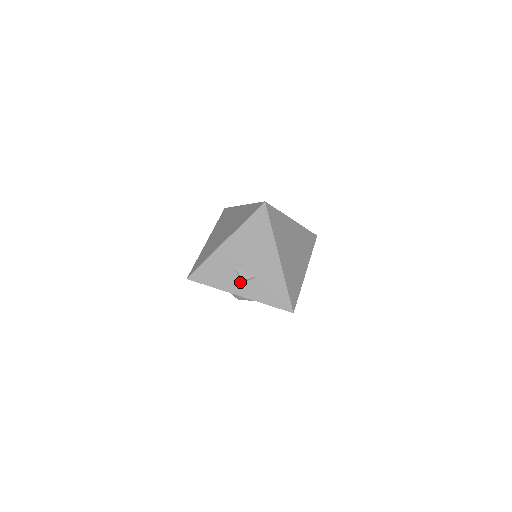
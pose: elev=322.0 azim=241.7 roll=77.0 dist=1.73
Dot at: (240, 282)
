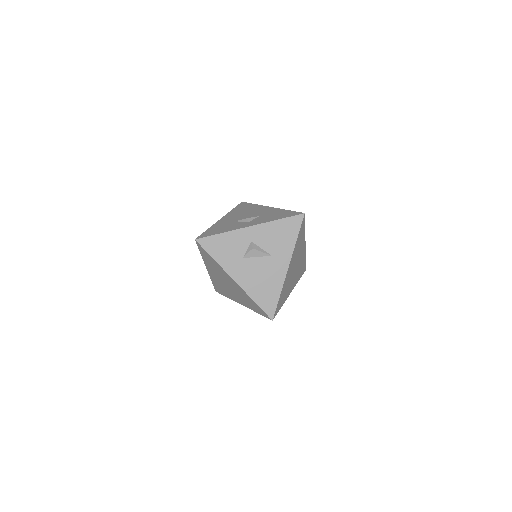
Dot at: (246, 223)
